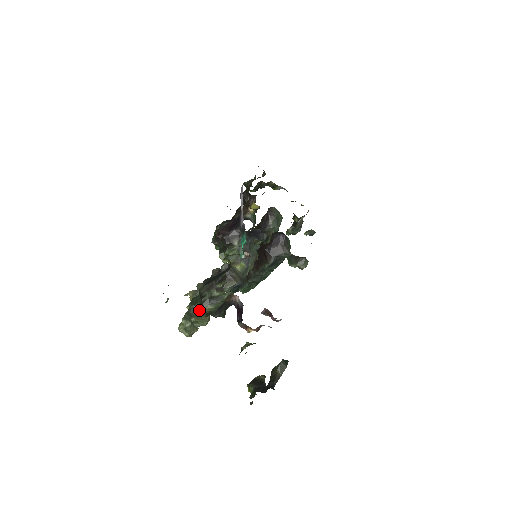
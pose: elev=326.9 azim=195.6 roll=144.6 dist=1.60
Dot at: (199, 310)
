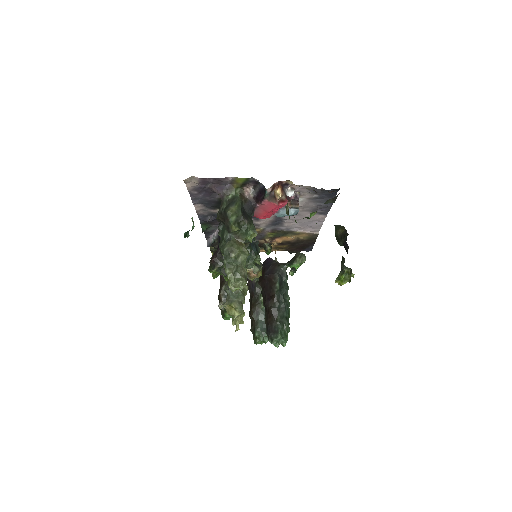
Dot at: (231, 242)
